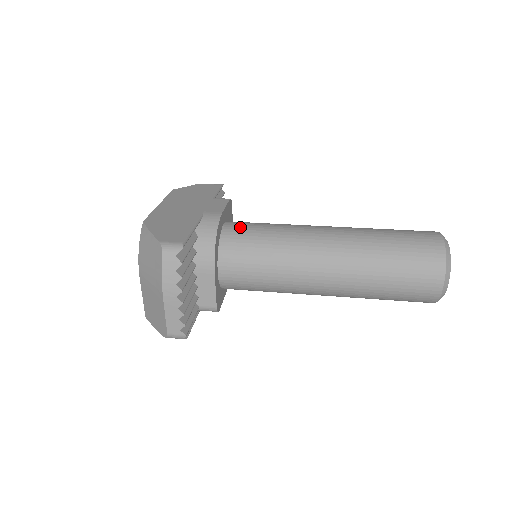
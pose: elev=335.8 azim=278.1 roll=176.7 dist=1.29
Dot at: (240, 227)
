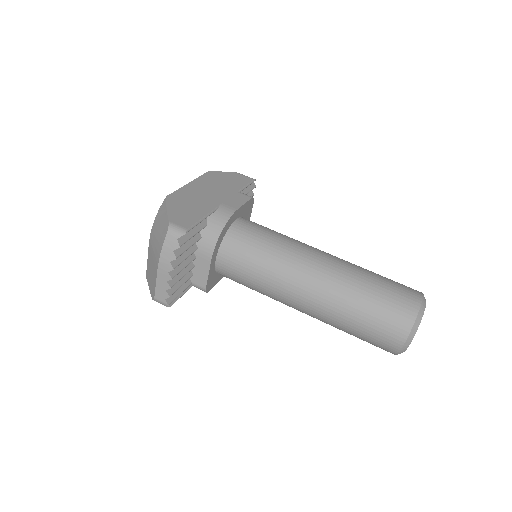
Dot at: (248, 227)
